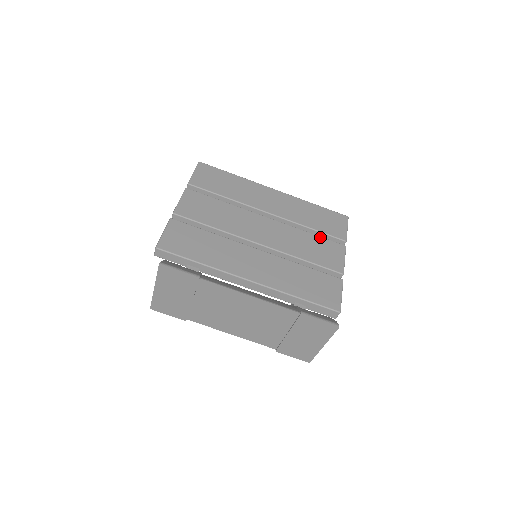
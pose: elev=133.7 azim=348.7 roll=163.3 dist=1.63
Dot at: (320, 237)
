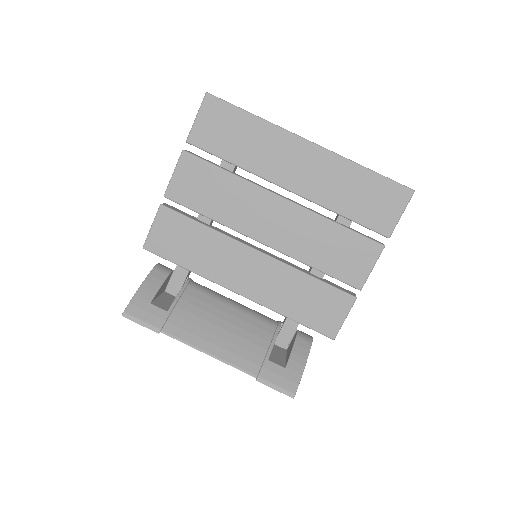
Dot at: (350, 232)
